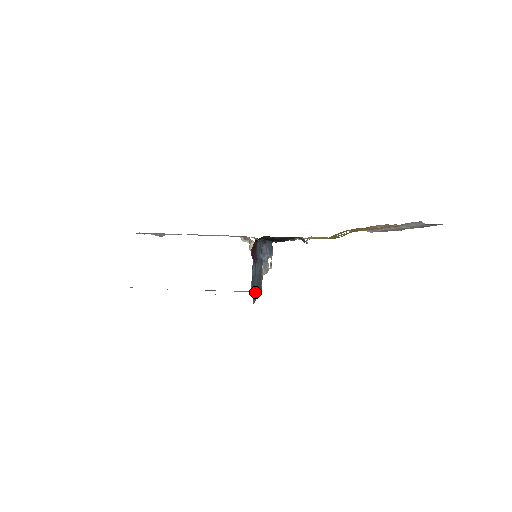
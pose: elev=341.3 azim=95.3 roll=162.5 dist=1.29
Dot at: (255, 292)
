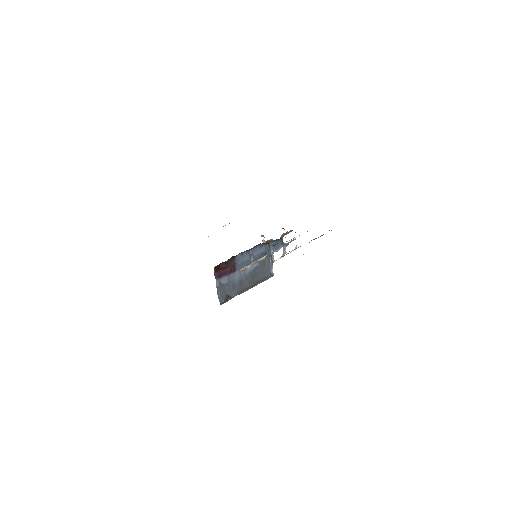
Dot at: (236, 291)
